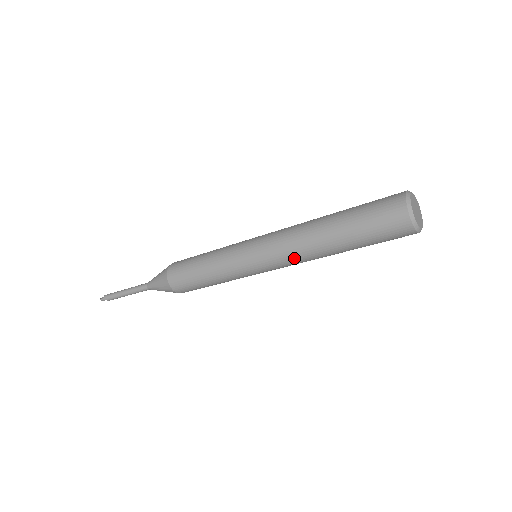
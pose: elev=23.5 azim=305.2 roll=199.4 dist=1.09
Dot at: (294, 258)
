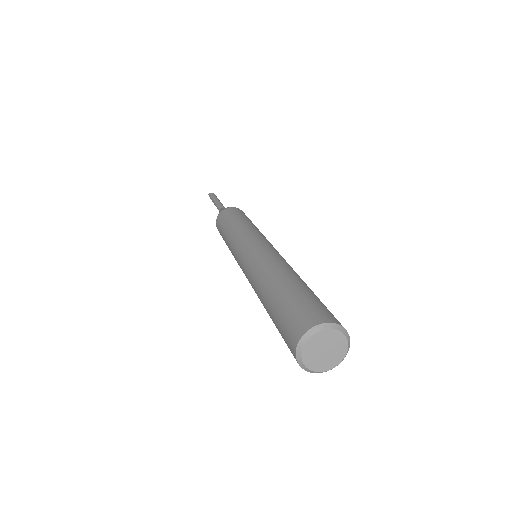
Dot at: (252, 287)
